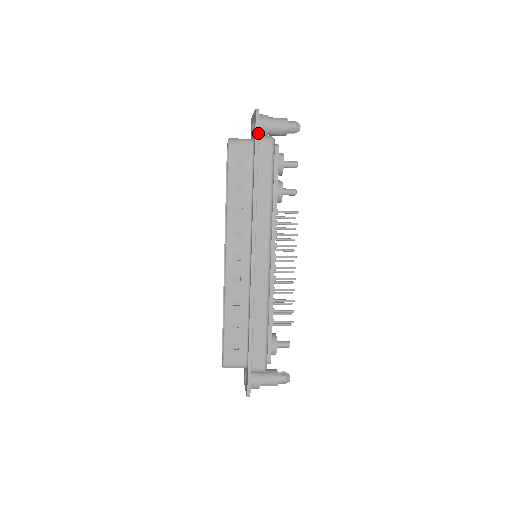
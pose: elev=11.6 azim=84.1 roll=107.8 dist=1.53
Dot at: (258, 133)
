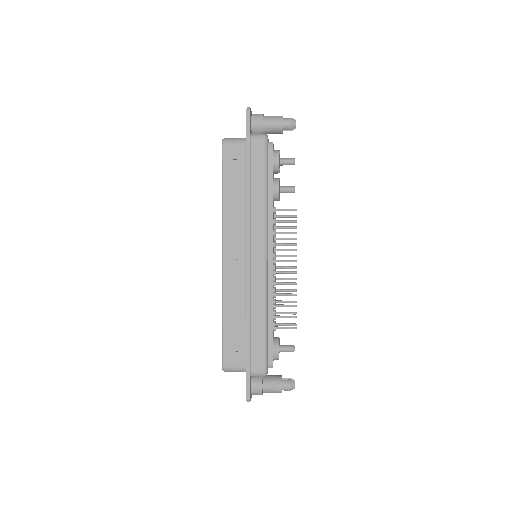
Dot at: (249, 130)
